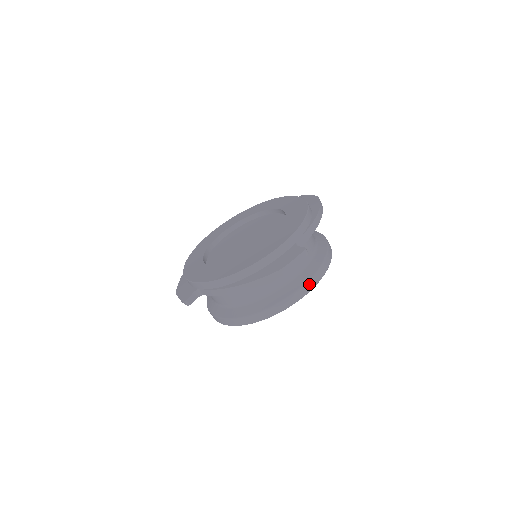
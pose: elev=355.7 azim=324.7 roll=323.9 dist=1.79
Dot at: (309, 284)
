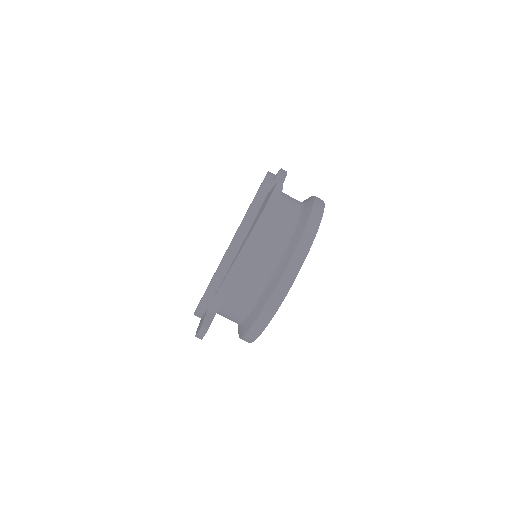
Dot at: (311, 225)
